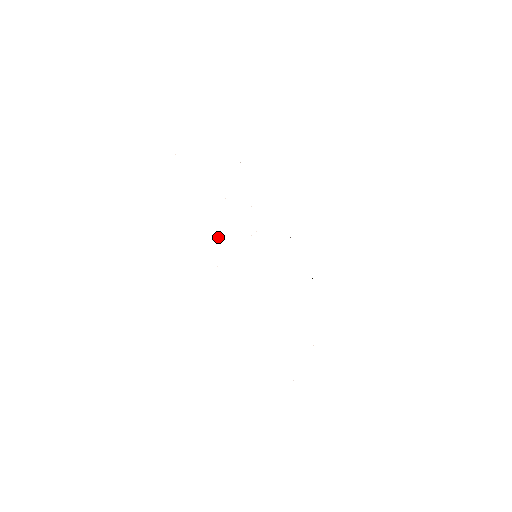
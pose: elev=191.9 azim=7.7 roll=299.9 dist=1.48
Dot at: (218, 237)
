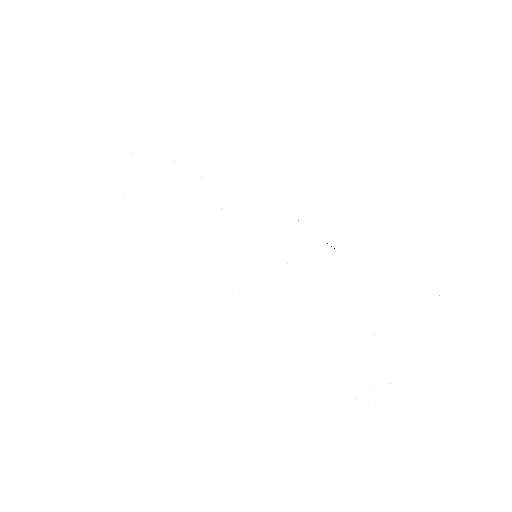
Dot at: occluded
